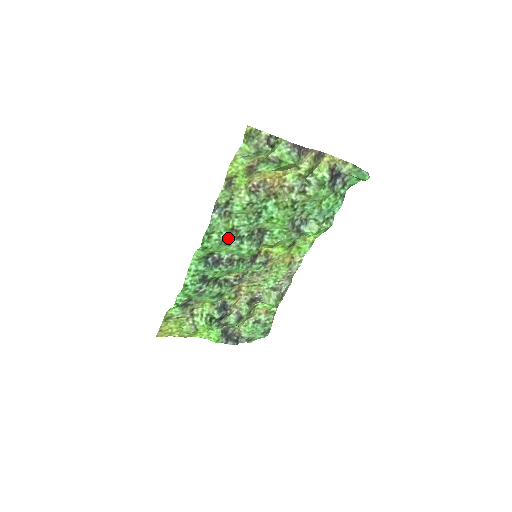
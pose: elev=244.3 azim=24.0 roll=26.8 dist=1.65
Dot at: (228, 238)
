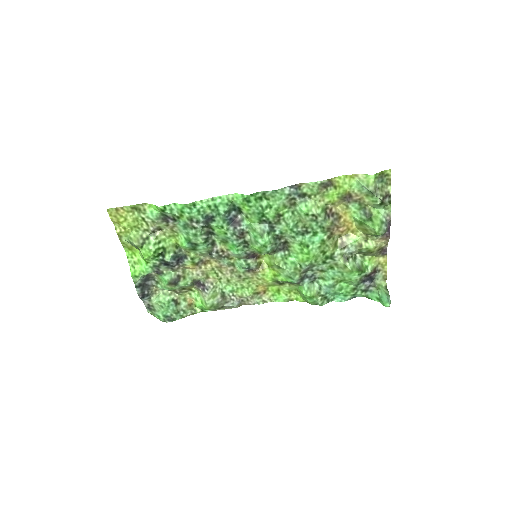
Dot at: (268, 217)
